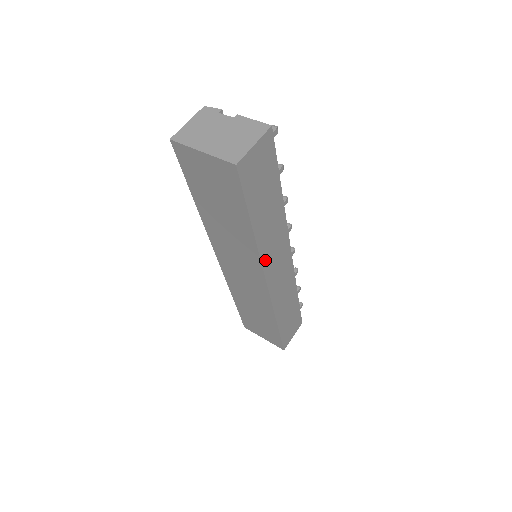
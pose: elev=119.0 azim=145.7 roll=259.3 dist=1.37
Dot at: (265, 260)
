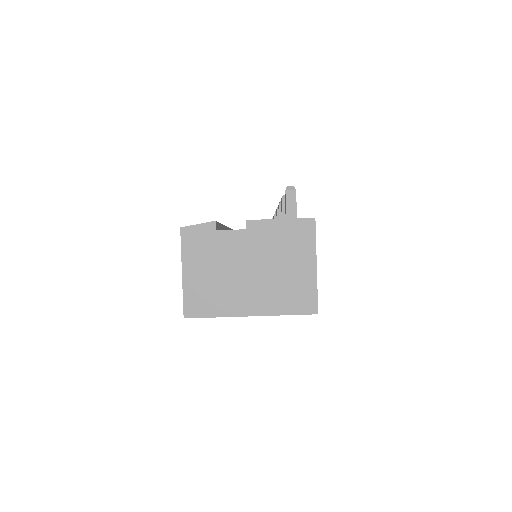
Dot at: occluded
